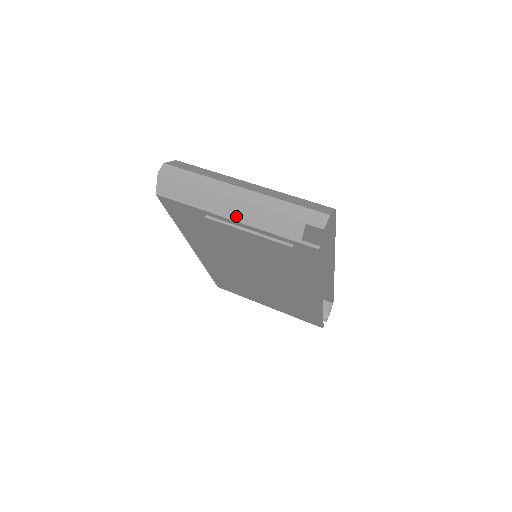
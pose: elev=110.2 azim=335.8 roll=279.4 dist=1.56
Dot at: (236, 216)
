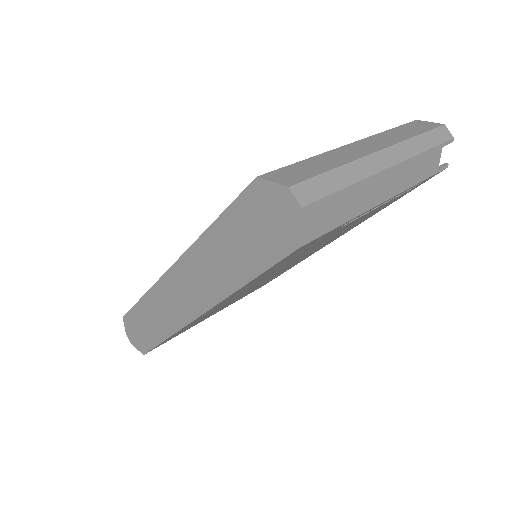
Dot at: (392, 191)
